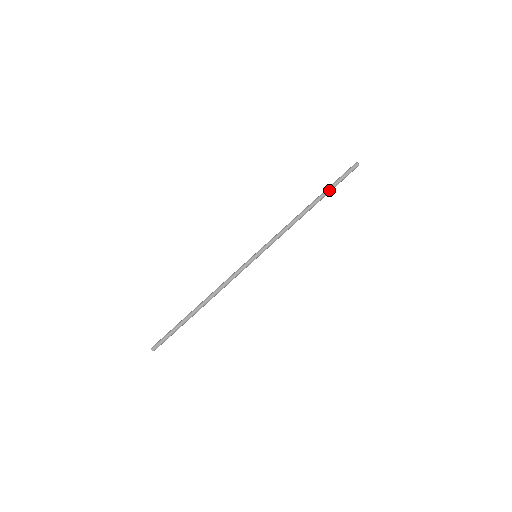
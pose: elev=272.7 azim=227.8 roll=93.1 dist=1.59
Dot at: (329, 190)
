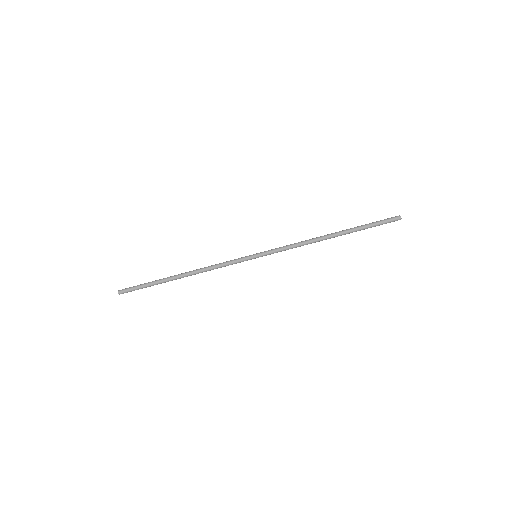
Dot at: (358, 228)
